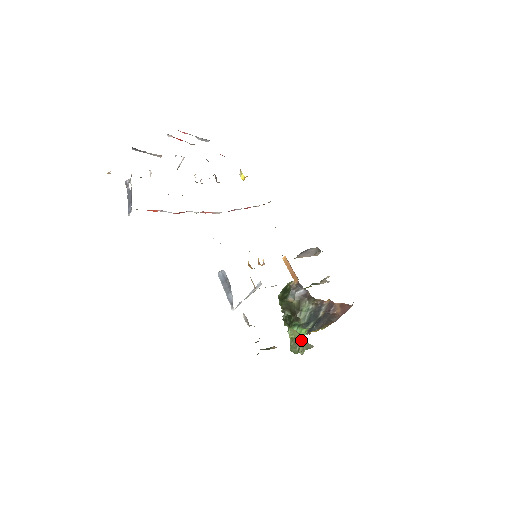
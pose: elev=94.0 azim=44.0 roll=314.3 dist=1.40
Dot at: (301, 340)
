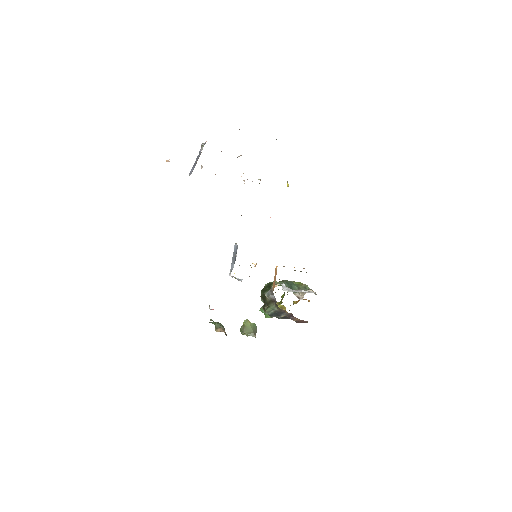
Dot at: (250, 329)
